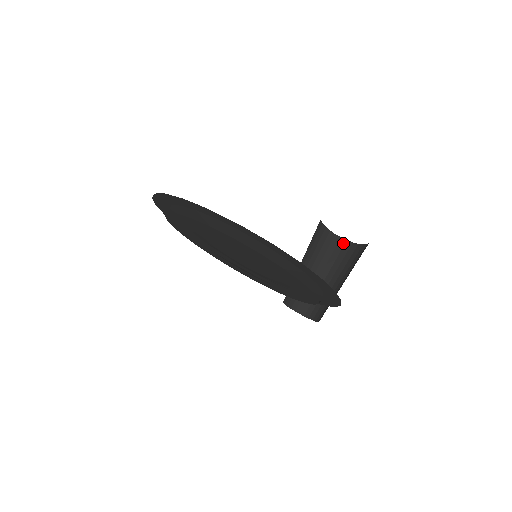
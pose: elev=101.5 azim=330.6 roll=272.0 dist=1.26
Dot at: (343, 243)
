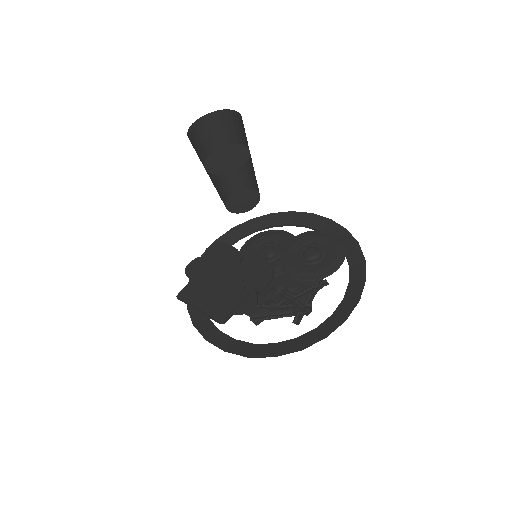
Dot at: (203, 122)
